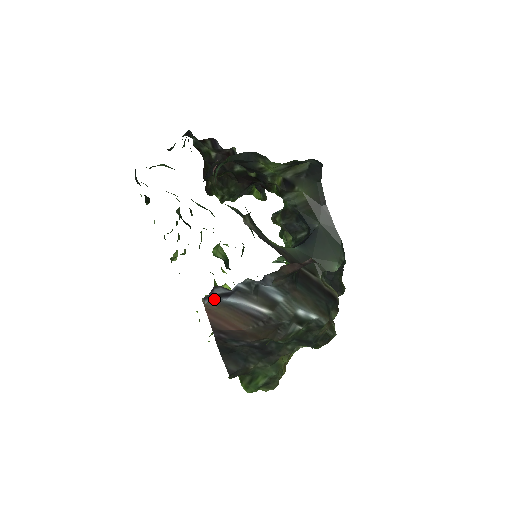
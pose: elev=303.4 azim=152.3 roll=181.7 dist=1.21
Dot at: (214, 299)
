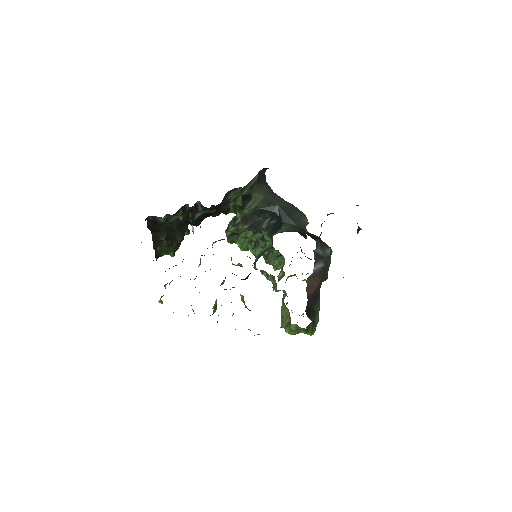
Dot at: (309, 276)
